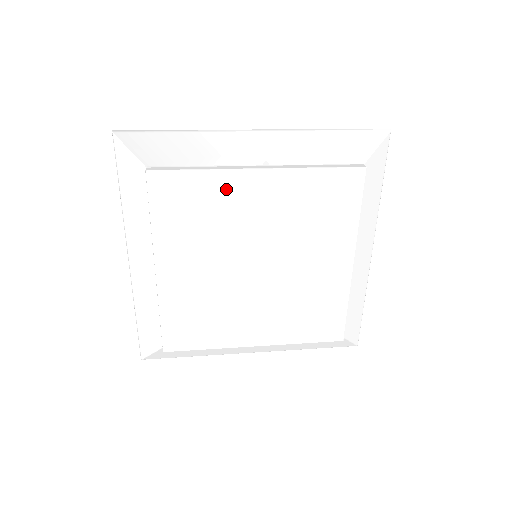
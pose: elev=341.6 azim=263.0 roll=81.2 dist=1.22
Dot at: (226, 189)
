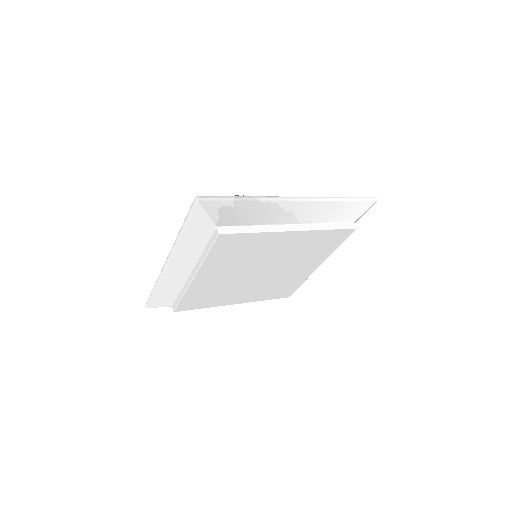
Dot at: (267, 240)
